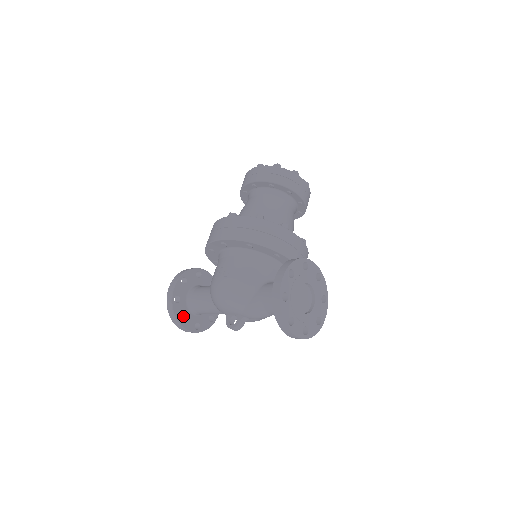
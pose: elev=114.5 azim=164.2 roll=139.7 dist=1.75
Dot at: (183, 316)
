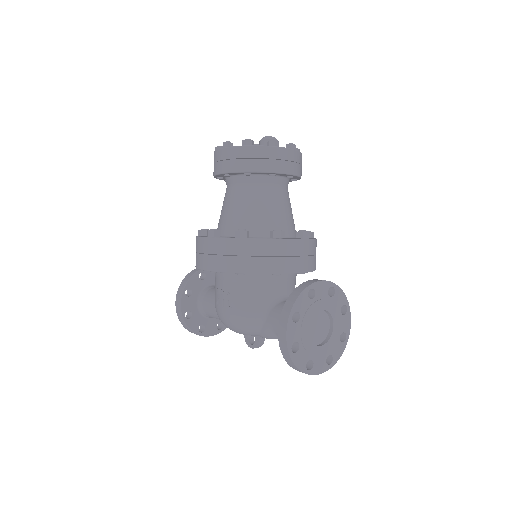
Dot at: (201, 324)
